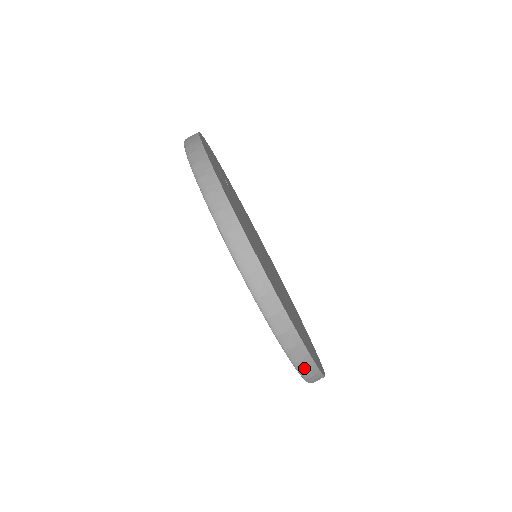
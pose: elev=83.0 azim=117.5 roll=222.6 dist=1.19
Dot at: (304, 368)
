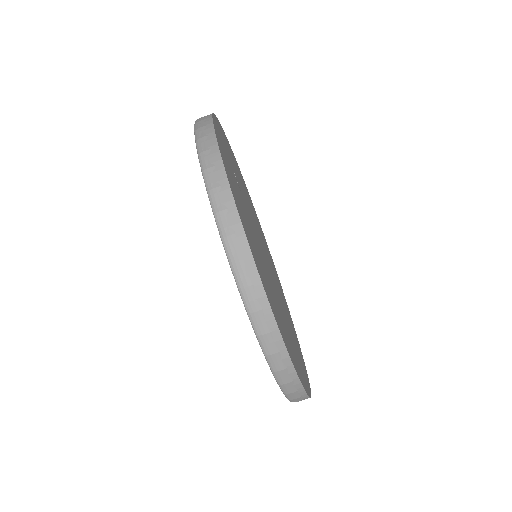
Dot at: (297, 400)
